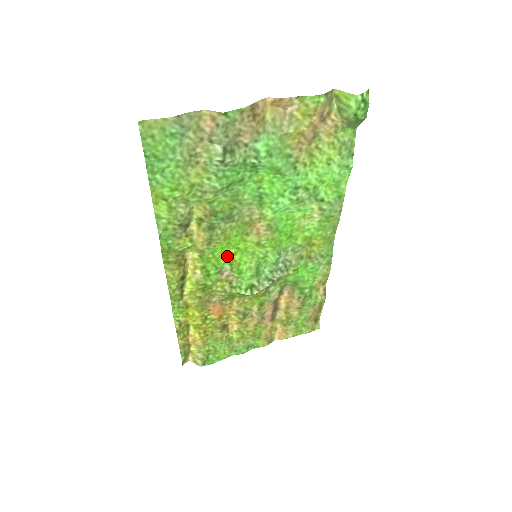
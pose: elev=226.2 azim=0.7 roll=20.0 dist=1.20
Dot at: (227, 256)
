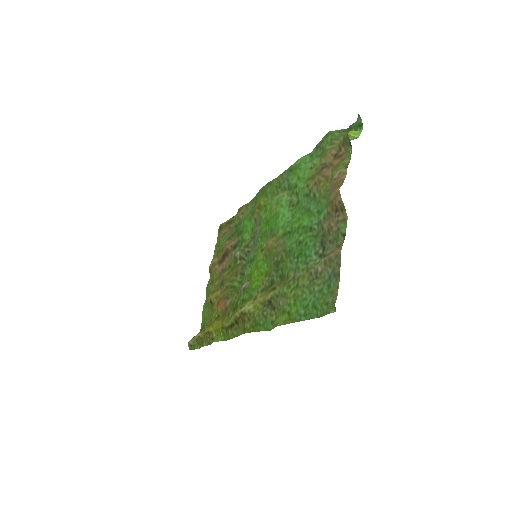
Dot at: (252, 279)
